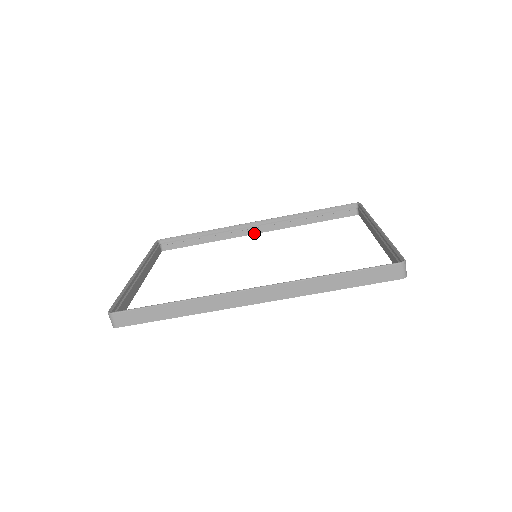
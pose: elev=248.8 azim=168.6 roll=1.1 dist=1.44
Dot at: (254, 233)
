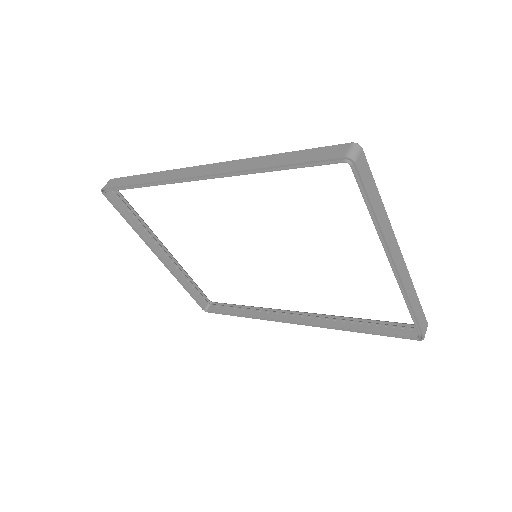
Dot at: (291, 320)
